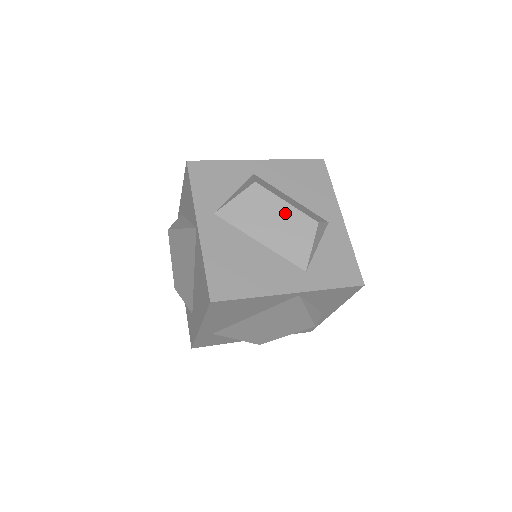
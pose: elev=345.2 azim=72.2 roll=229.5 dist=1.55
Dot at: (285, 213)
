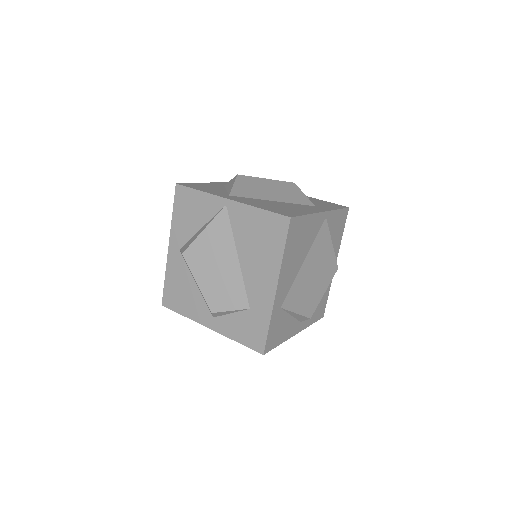
Dot at: (272, 184)
